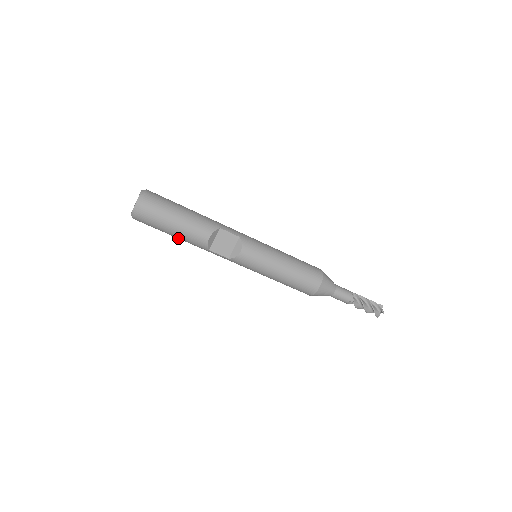
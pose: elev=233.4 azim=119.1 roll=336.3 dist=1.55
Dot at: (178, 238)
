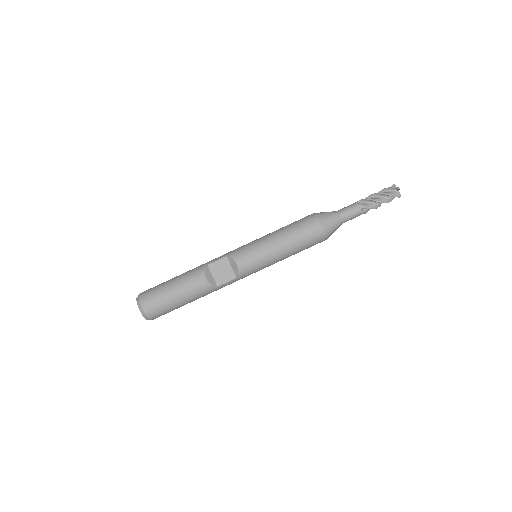
Dot at: occluded
